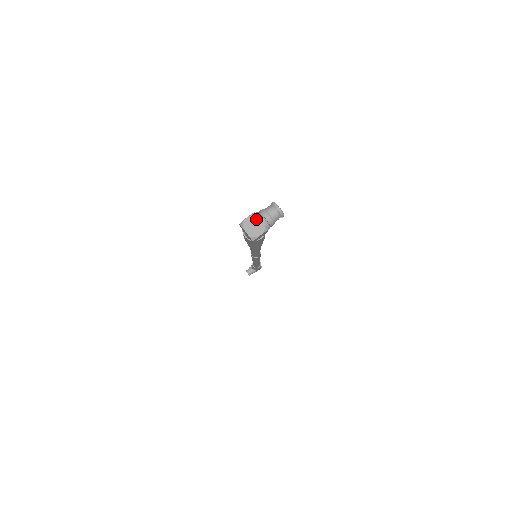
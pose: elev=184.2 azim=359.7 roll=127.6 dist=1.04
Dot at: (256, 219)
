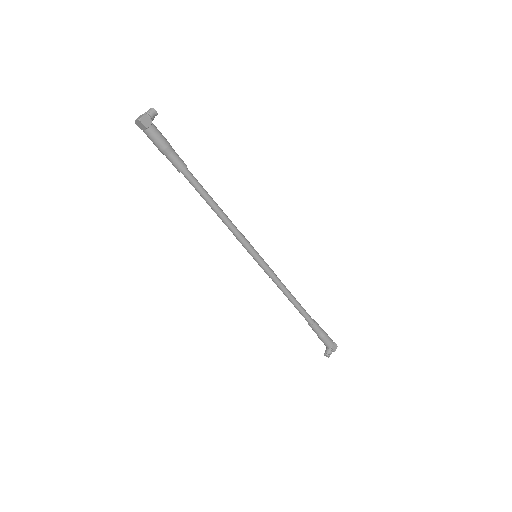
Dot at: (141, 116)
